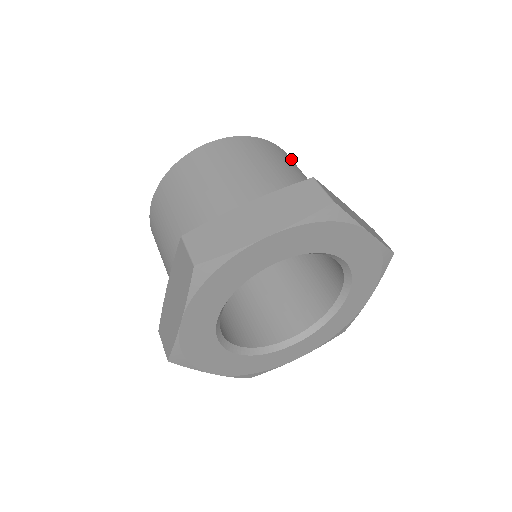
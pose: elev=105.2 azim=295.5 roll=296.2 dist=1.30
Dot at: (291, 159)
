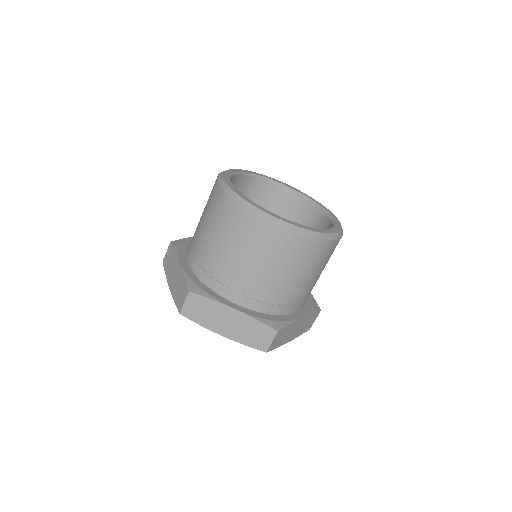
Dot at: (333, 248)
